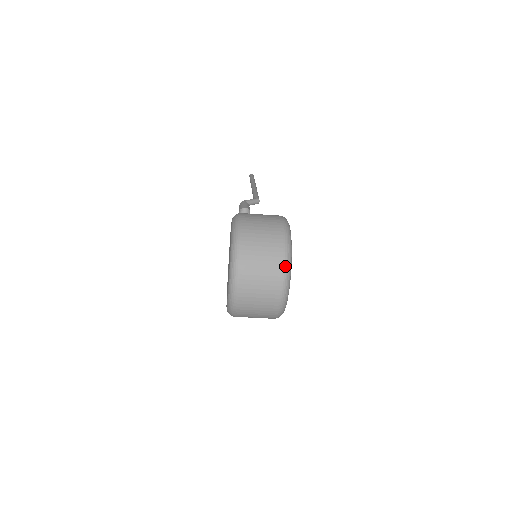
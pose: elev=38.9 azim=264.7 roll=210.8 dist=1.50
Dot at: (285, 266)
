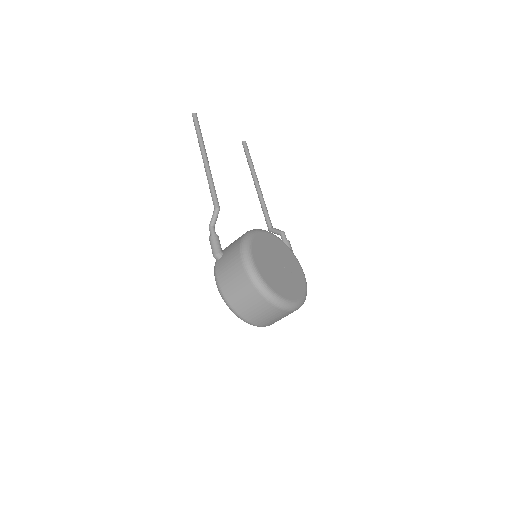
Dot at: (274, 304)
